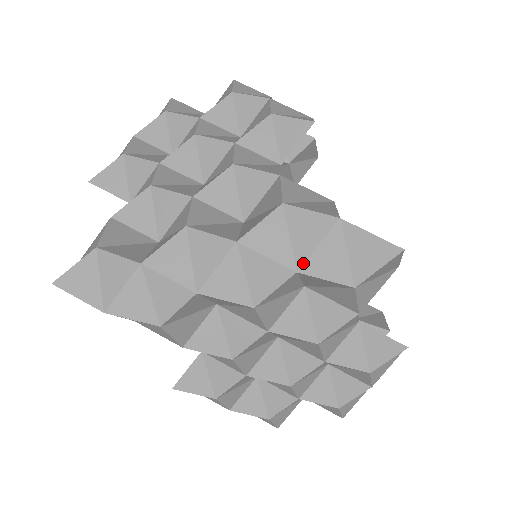
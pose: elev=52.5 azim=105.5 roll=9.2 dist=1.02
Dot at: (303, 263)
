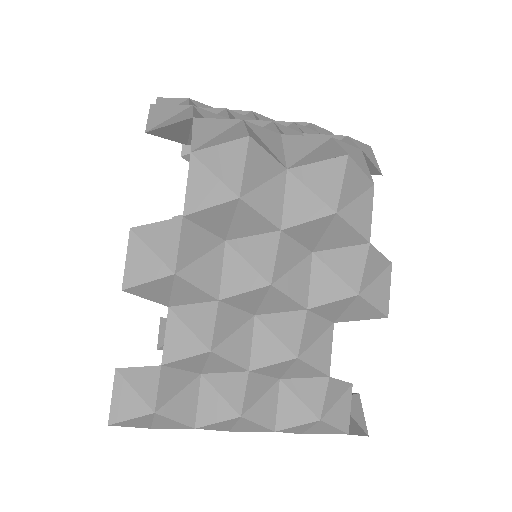
Dot at: occluded
